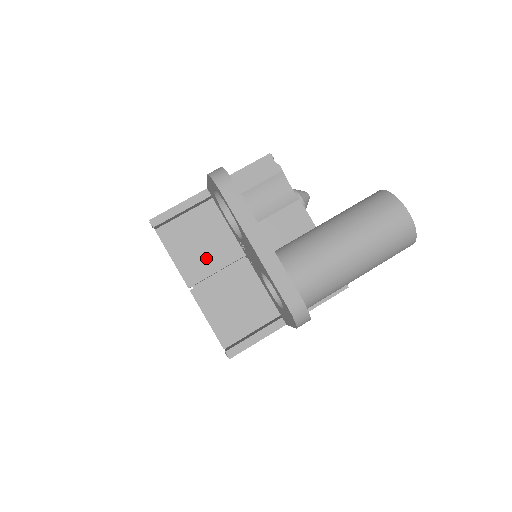
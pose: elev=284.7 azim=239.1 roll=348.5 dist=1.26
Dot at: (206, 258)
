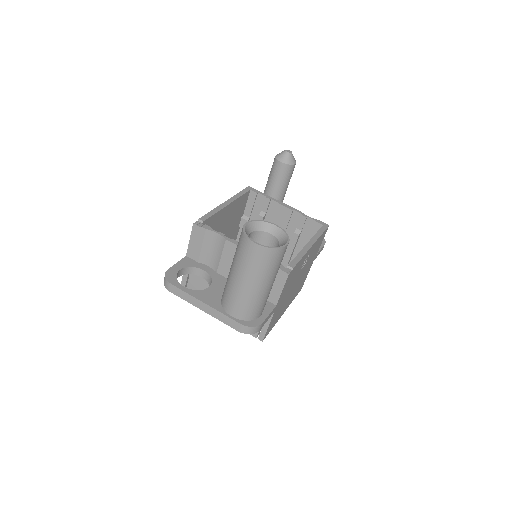
Dot at: occluded
